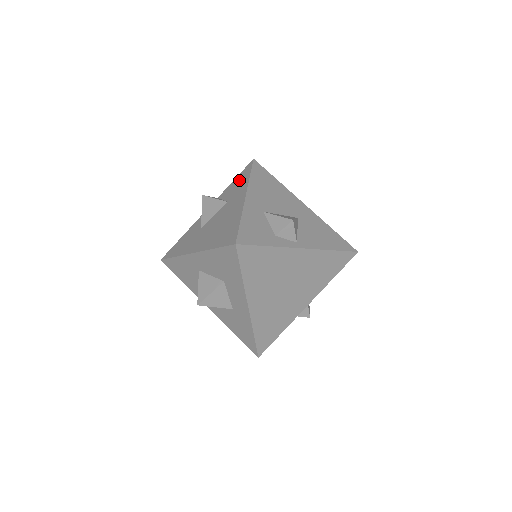
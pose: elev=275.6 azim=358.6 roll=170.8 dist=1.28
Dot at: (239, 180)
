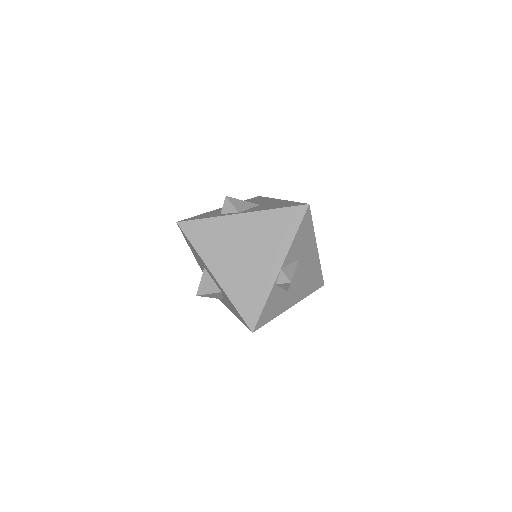
Dot at: occluded
